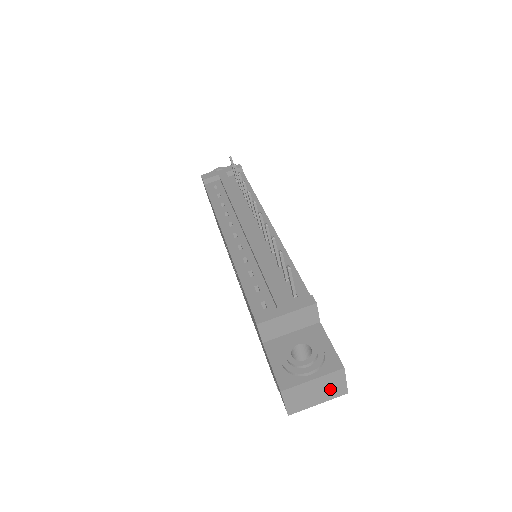
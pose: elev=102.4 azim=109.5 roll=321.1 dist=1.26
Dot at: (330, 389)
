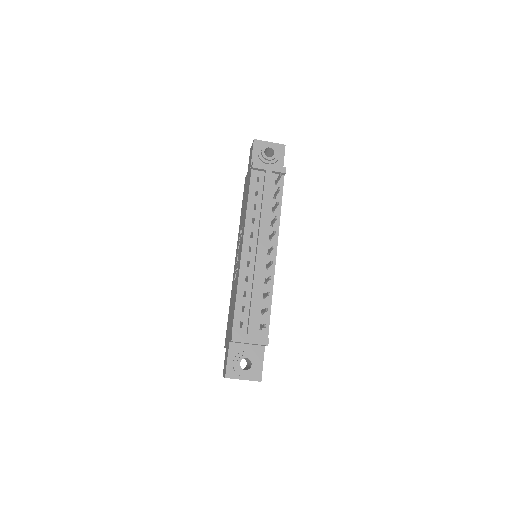
Dot at: occluded
